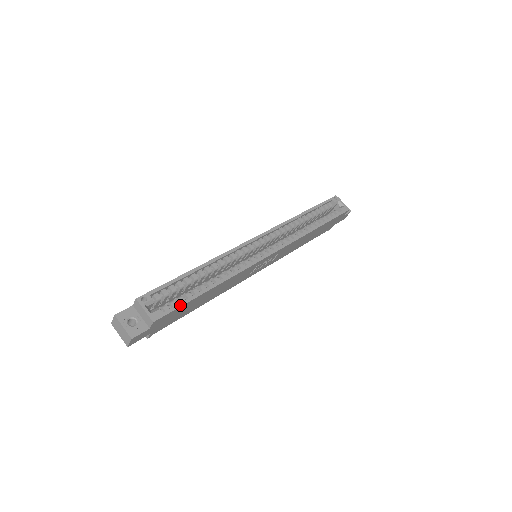
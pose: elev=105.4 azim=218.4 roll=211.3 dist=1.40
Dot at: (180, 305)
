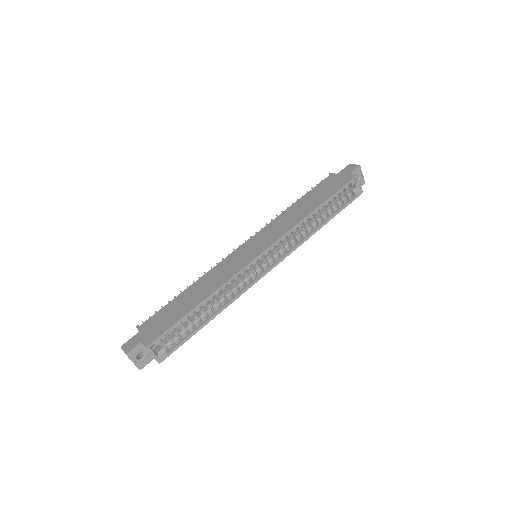
Dot at: (182, 343)
